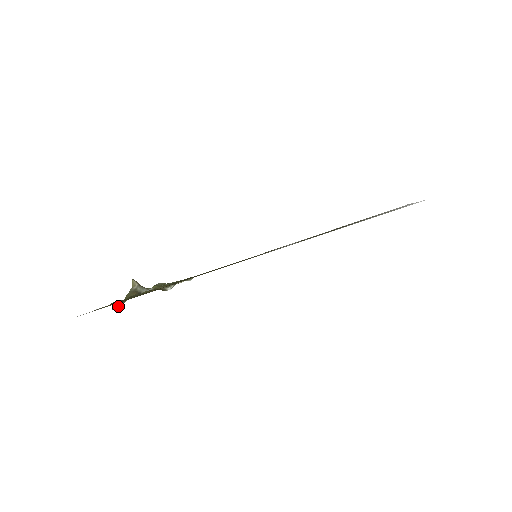
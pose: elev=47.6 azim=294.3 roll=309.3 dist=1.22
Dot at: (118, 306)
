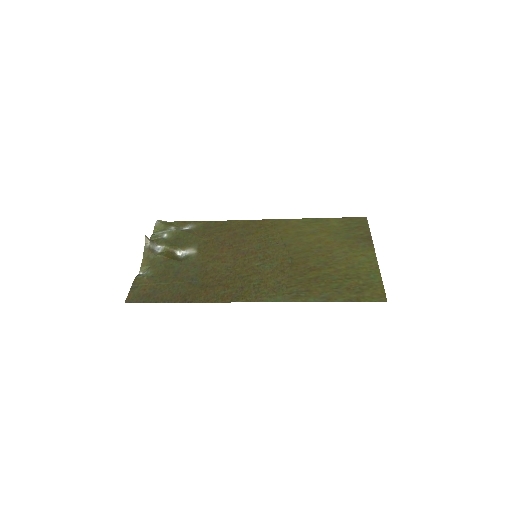
Dot at: (141, 269)
